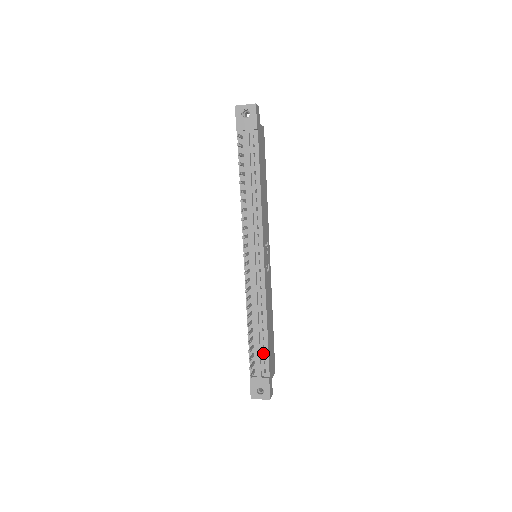
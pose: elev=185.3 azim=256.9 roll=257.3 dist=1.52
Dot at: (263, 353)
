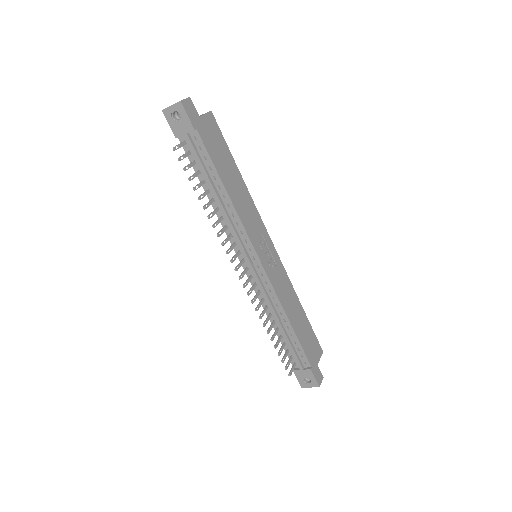
Dot at: (297, 348)
